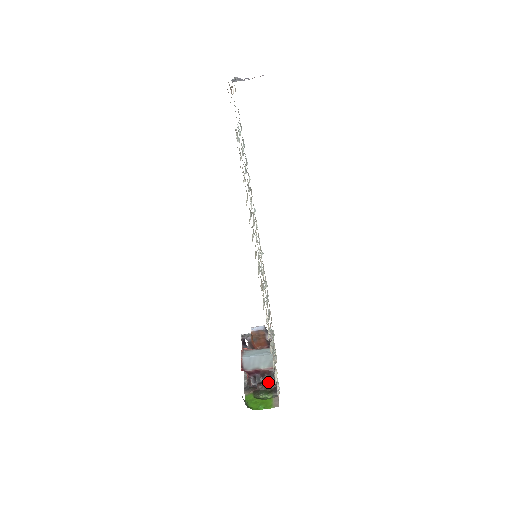
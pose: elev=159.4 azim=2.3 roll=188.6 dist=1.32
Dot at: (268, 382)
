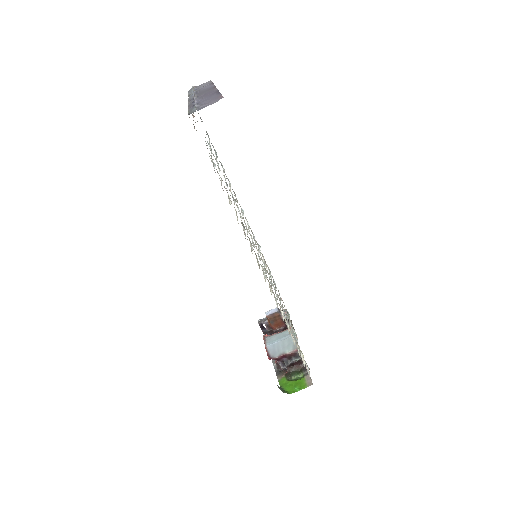
Dot at: (296, 363)
